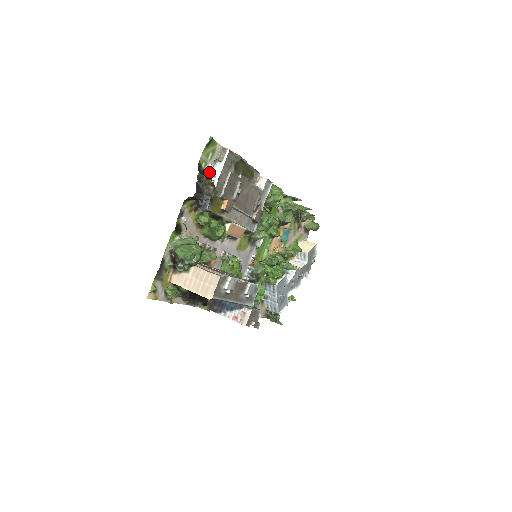
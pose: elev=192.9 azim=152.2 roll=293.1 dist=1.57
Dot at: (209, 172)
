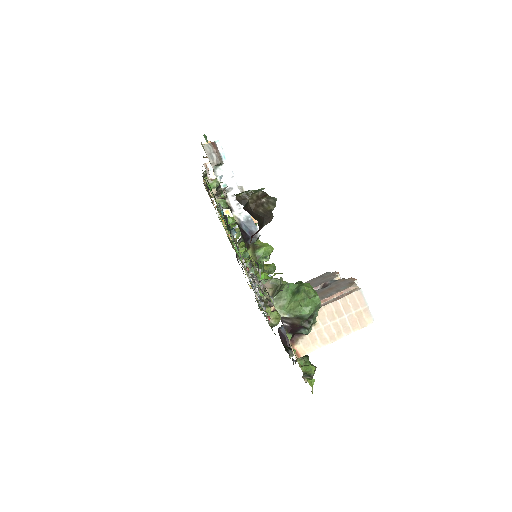
Dot at: (225, 188)
